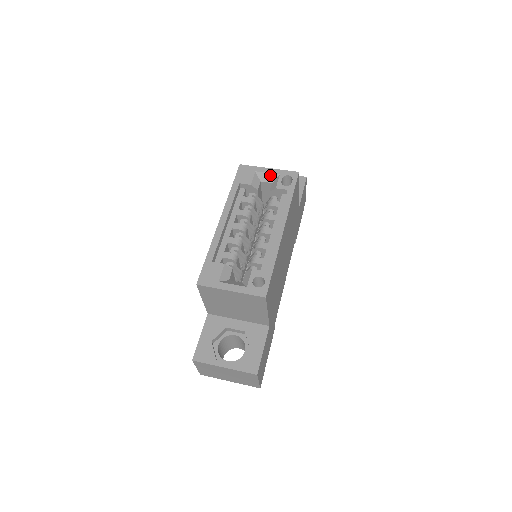
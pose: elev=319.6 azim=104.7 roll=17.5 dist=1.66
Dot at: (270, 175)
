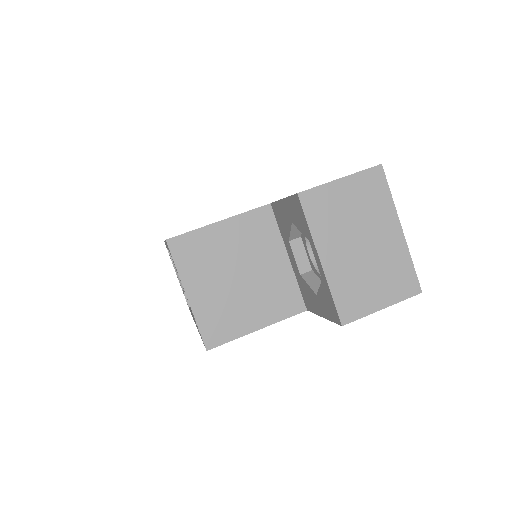
Dot at: occluded
